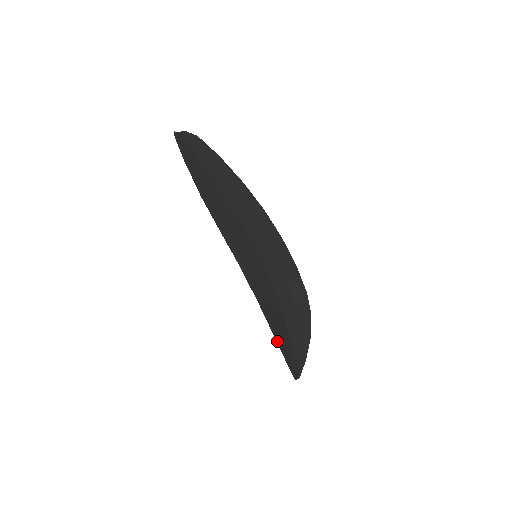
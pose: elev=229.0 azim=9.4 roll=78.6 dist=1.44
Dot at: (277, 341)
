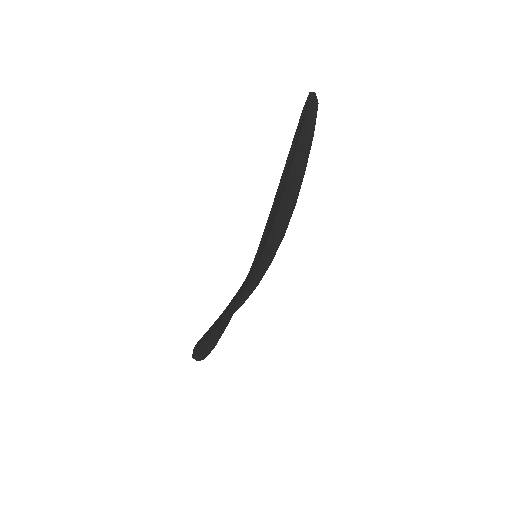
Dot at: (212, 349)
